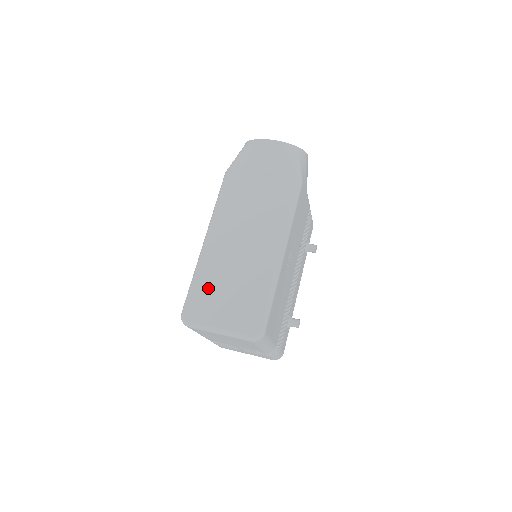
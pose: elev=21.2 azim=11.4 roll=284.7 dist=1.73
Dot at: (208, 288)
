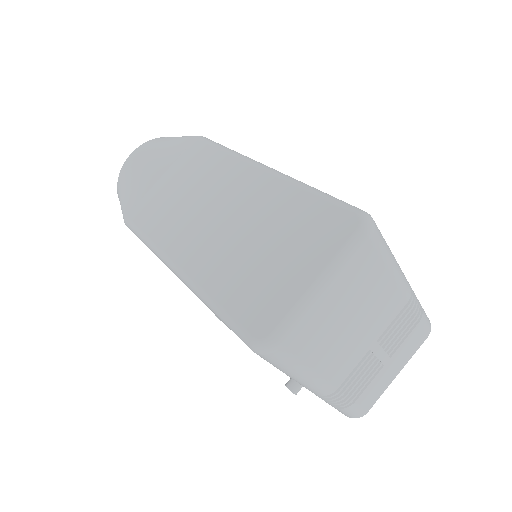
Dot at: (241, 282)
